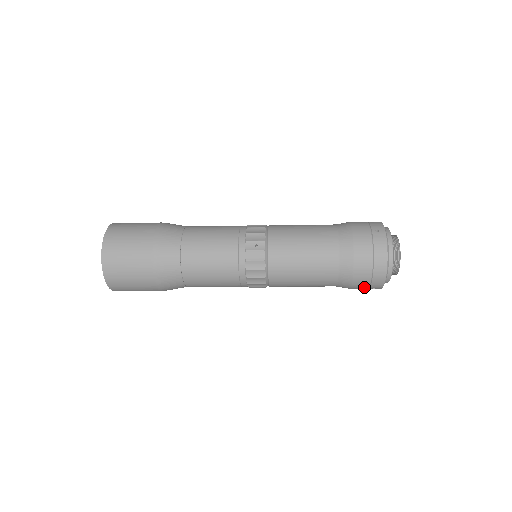
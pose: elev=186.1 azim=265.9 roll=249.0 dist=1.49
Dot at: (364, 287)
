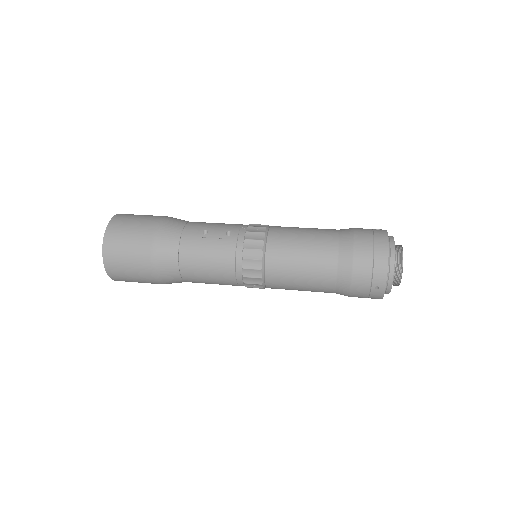
Dot at: occluded
